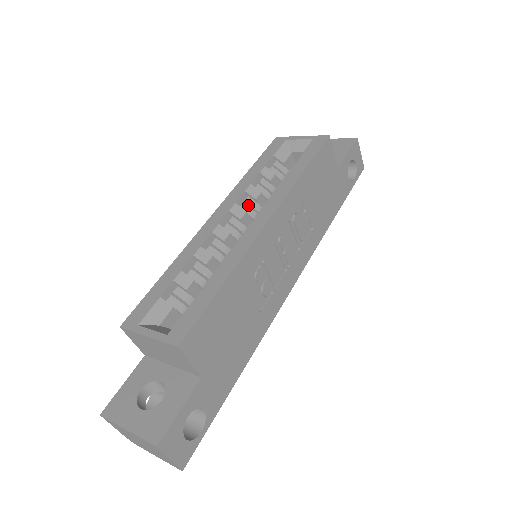
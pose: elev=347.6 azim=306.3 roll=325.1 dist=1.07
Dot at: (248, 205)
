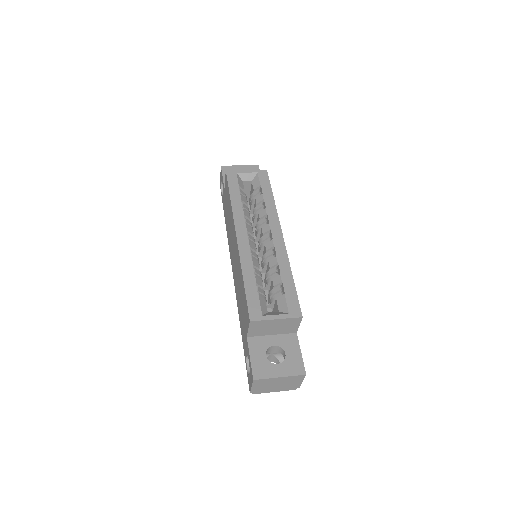
Dot at: (247, 224)
